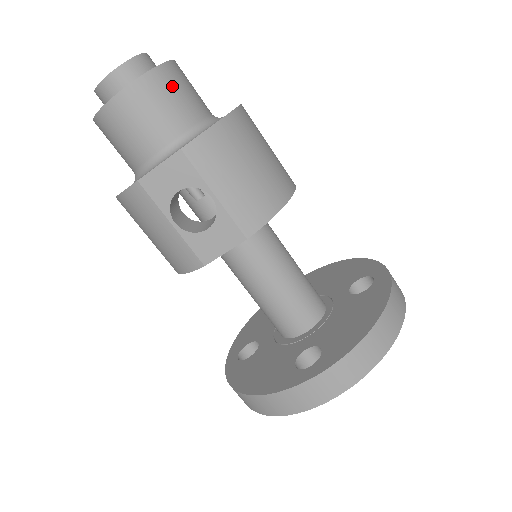
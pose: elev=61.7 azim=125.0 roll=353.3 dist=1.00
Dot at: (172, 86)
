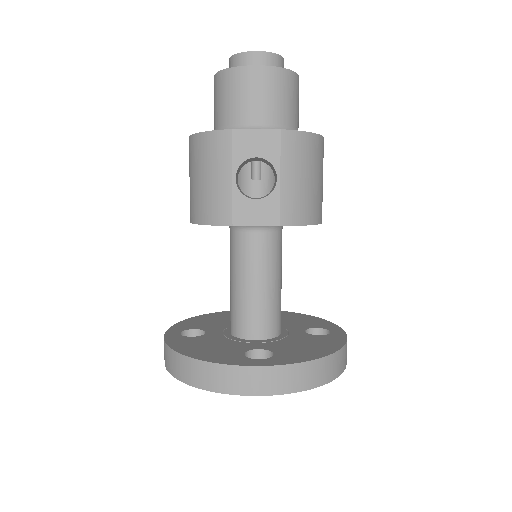
Dot at: (293, 91)
